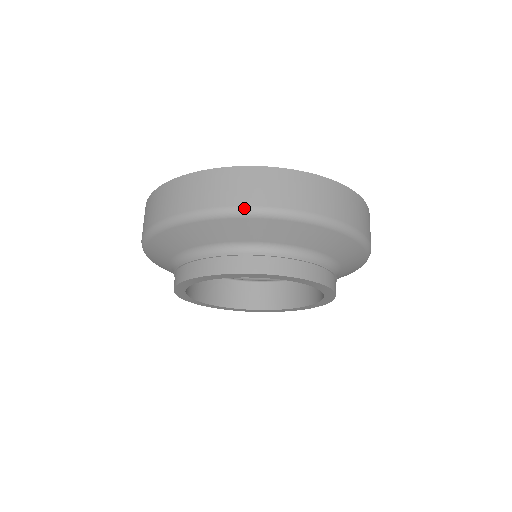
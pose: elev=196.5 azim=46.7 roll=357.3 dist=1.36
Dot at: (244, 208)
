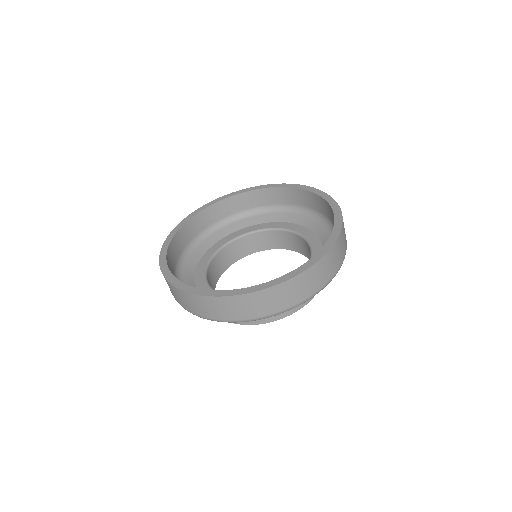
Dot at: occluded
